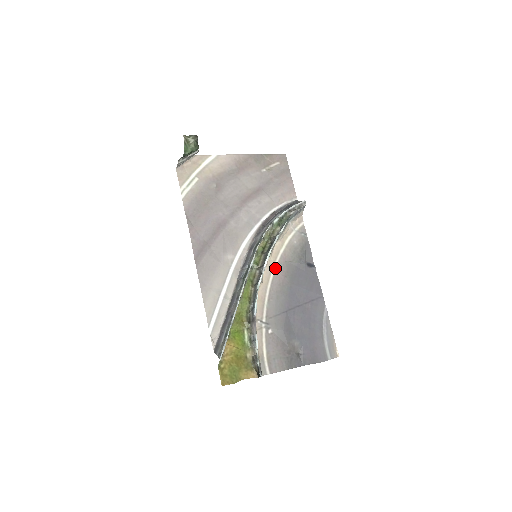
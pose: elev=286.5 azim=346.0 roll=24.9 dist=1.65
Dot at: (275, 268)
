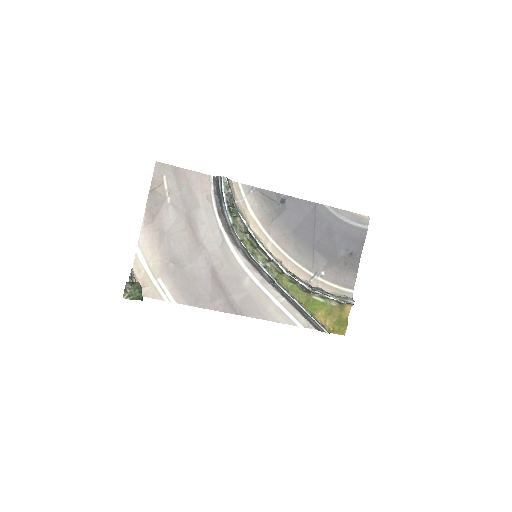
Dot at: (273, 240)
